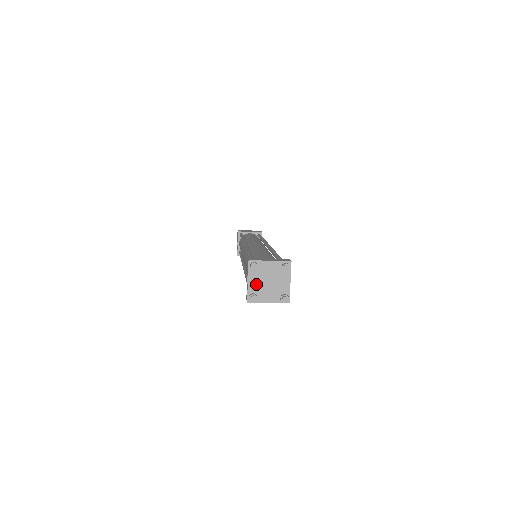
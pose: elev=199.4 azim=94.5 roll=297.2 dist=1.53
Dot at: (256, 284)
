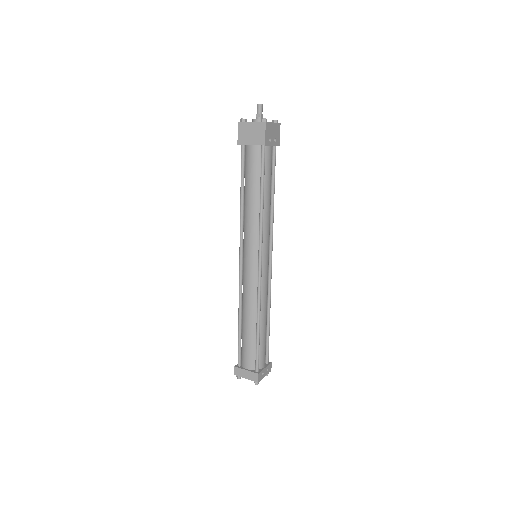
Dot at: occluded
